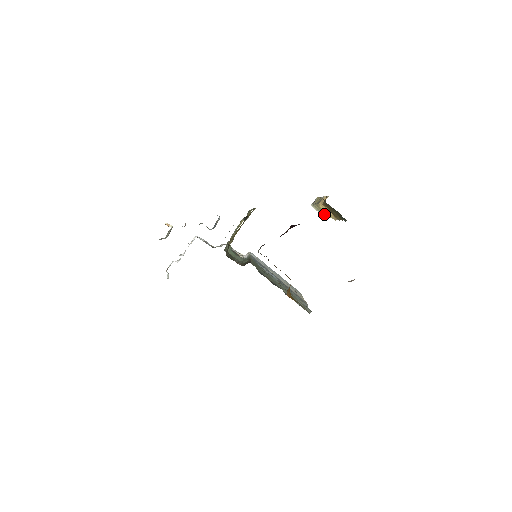
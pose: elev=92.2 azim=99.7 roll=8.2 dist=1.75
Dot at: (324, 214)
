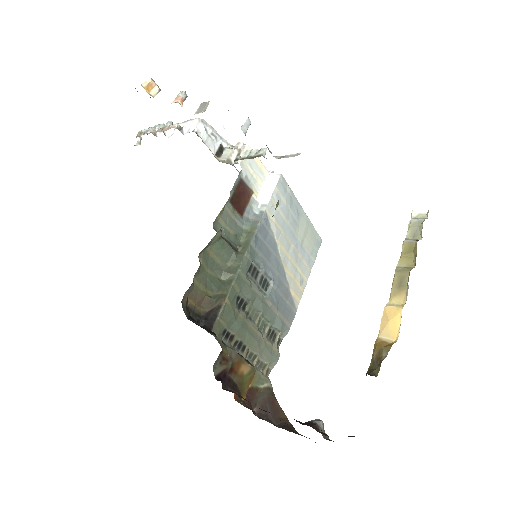
Dot at: occluded
